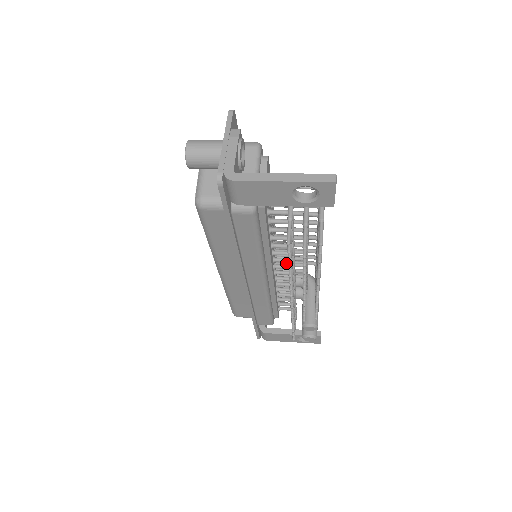
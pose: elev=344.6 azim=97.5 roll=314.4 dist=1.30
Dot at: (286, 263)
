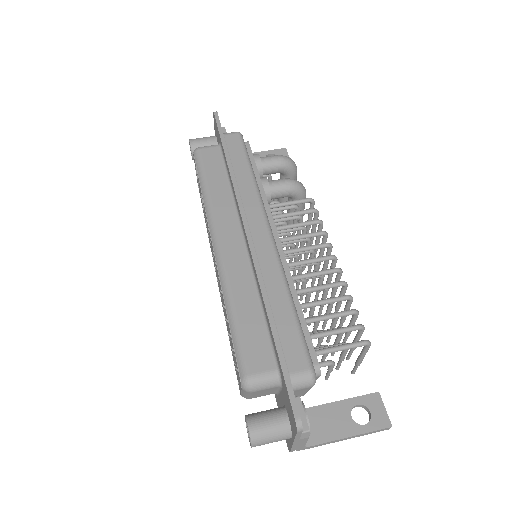
Dot at: occluded
